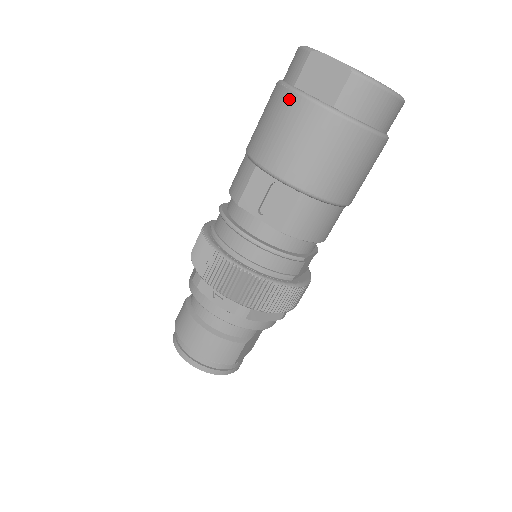
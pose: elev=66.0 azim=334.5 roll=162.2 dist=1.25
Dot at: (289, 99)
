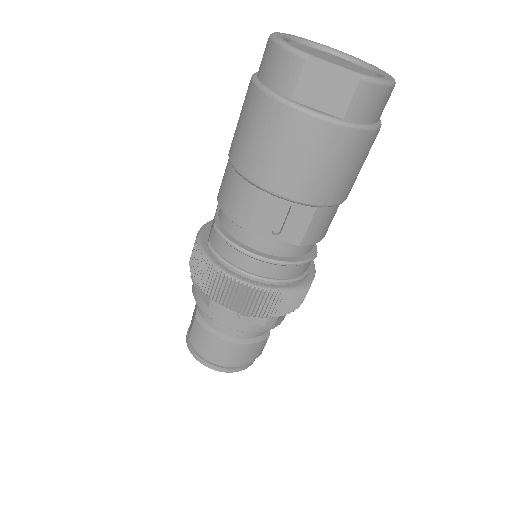
Dot at: (291, 118)
